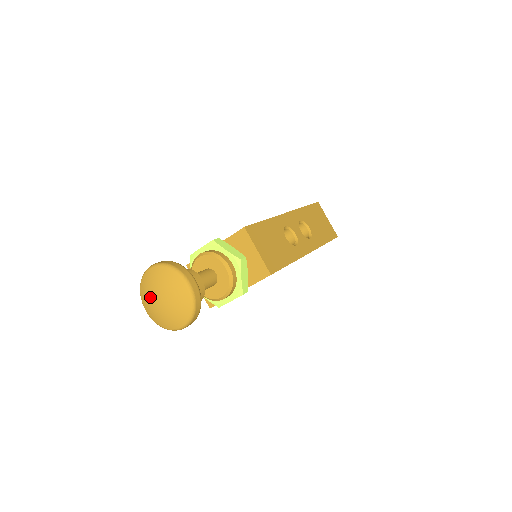
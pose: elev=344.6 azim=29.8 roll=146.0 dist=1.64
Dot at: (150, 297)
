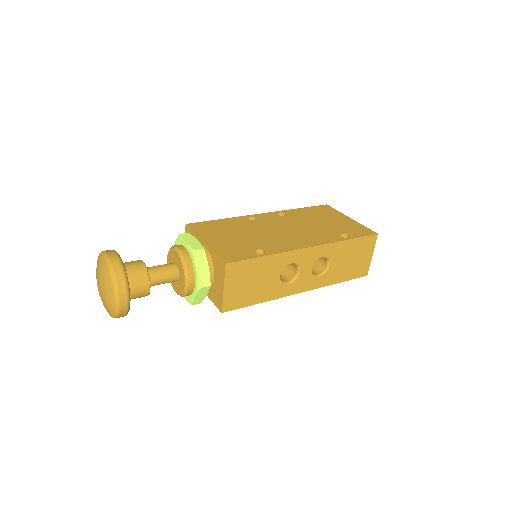
Dot at: (97, 274)
